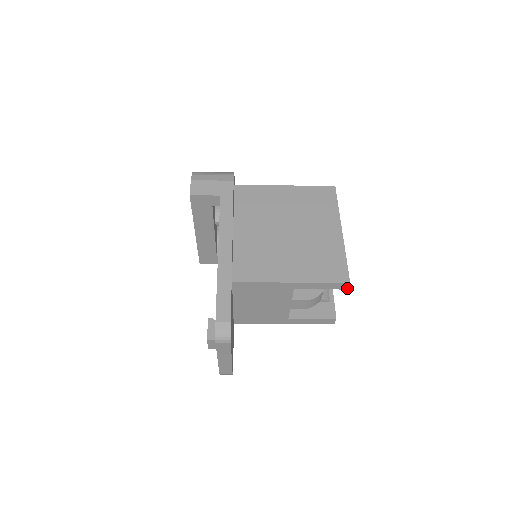
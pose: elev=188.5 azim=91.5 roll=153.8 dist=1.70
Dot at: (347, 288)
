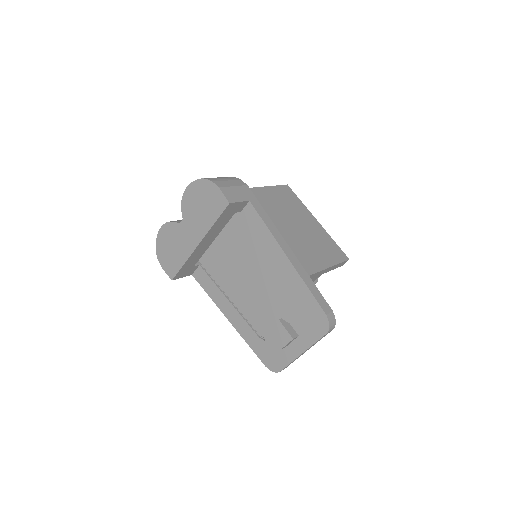
Dot at: occluded
